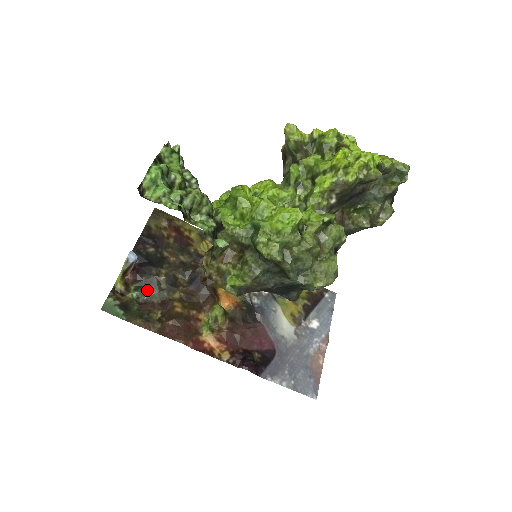
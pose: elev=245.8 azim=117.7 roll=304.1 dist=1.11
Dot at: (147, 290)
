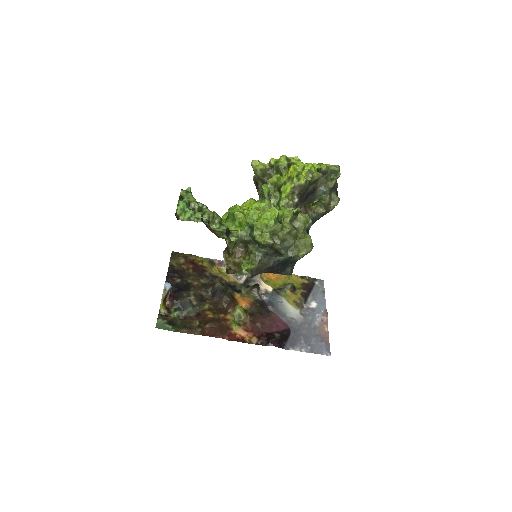
Dot at: (184, 309)
